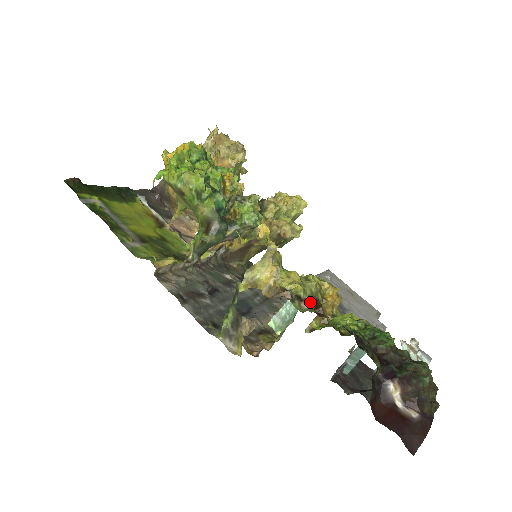
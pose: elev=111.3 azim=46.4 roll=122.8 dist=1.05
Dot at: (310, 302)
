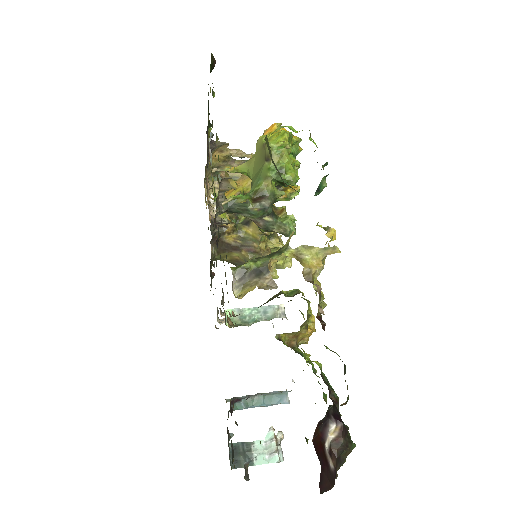
Dot at: (319, 313)
